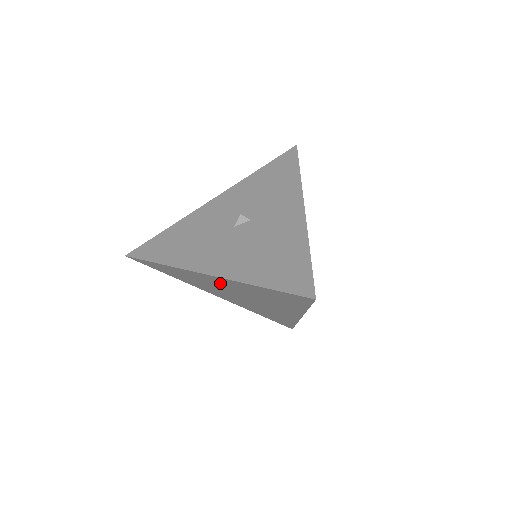
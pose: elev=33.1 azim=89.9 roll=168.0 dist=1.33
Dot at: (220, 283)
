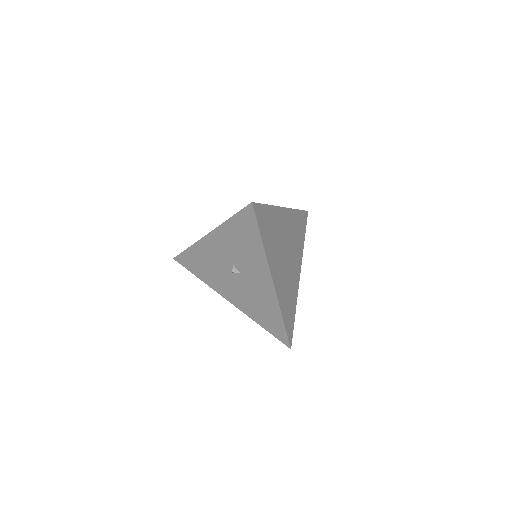
Dot at: occluded
